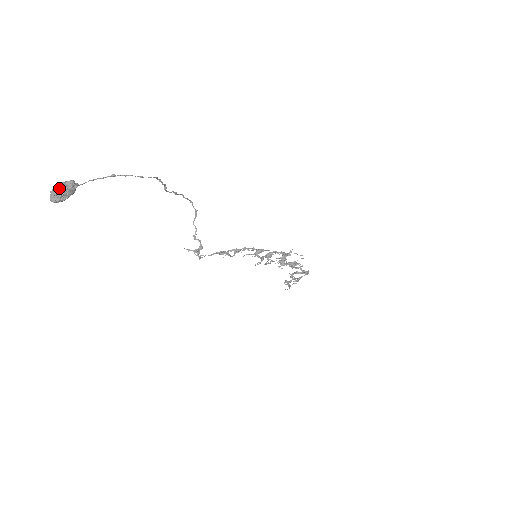
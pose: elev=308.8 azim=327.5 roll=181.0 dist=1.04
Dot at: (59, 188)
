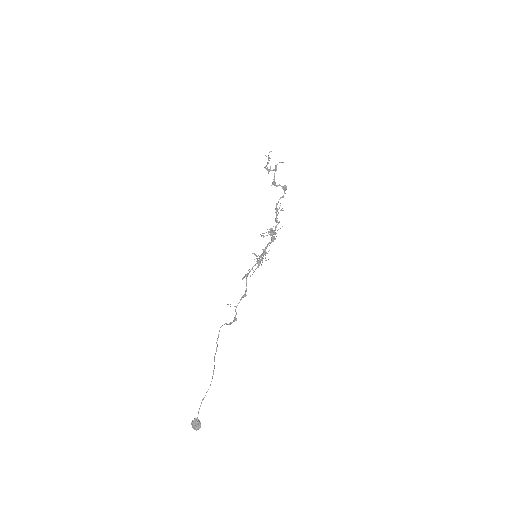
Dot at: (196, 429)
